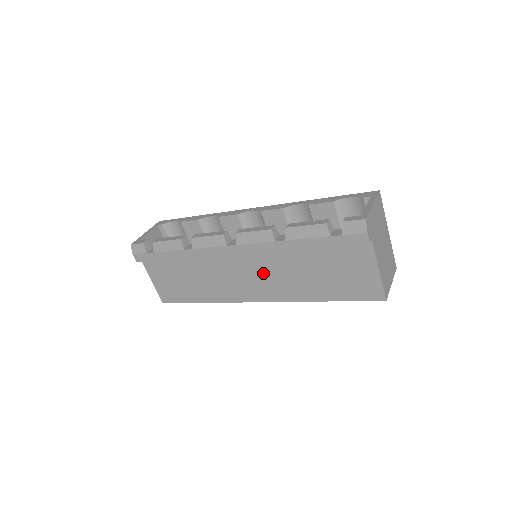
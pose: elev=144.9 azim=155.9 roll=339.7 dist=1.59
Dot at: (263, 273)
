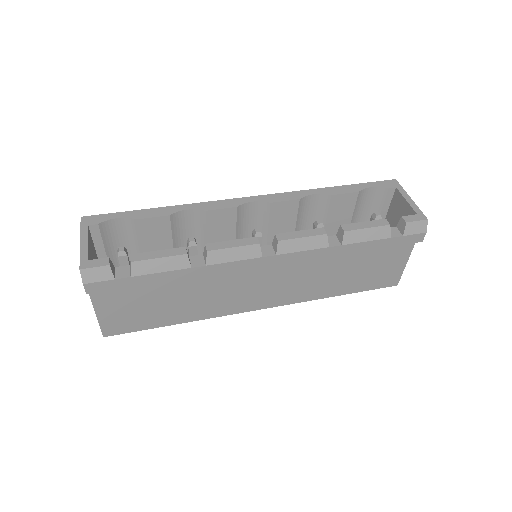
Dot at: (285, 279)
